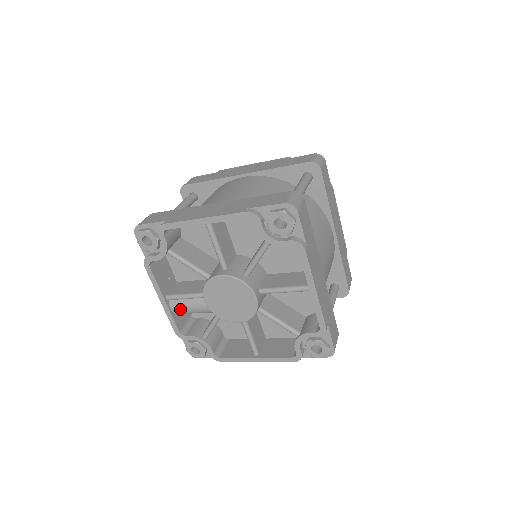
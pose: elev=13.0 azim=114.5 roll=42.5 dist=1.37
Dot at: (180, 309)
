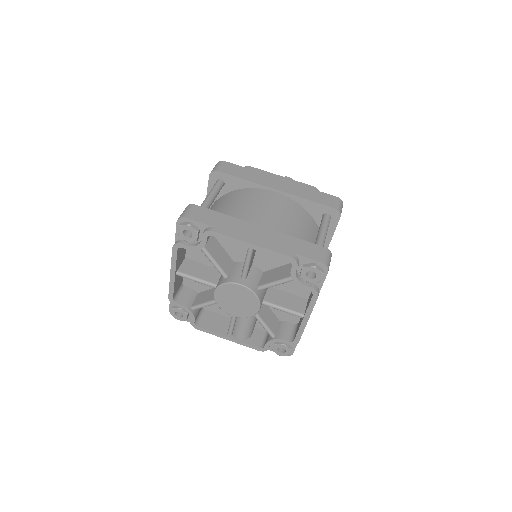
Dot at: (241, 334)
